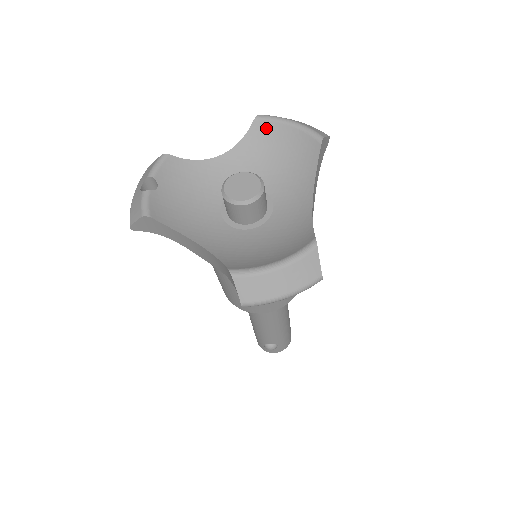
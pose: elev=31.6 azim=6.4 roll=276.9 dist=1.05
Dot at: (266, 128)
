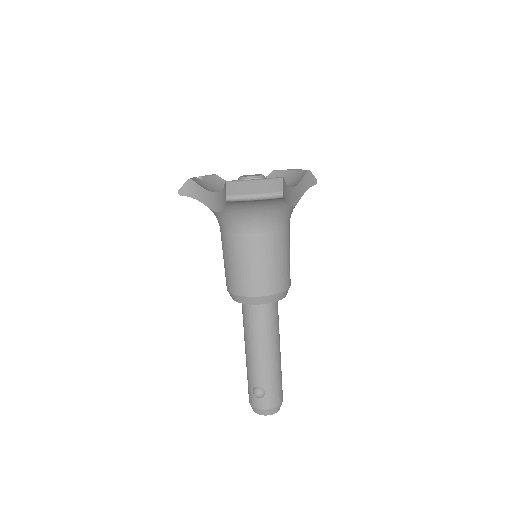
Dot at: (278, 174)
